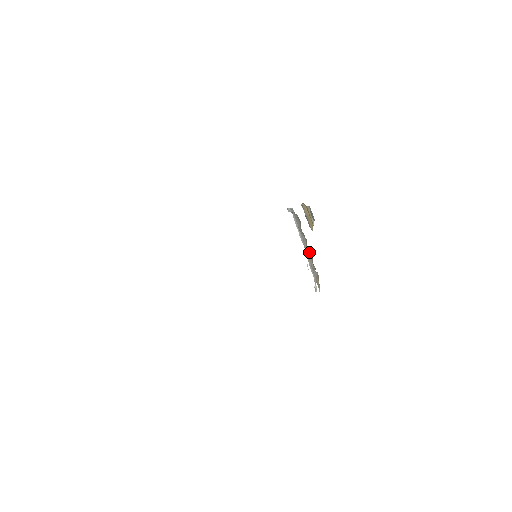
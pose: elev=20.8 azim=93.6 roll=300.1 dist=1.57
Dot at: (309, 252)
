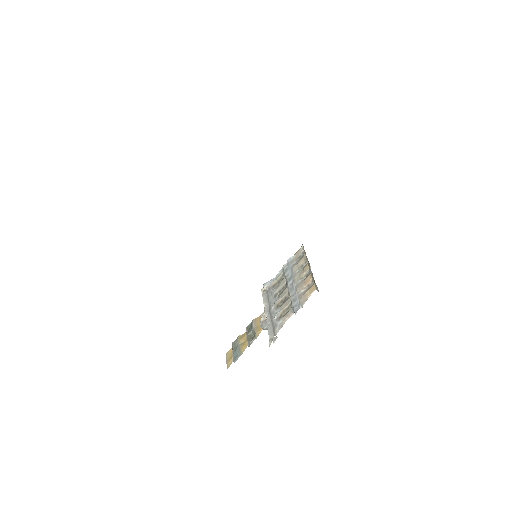
Dot at: (304, 274)
